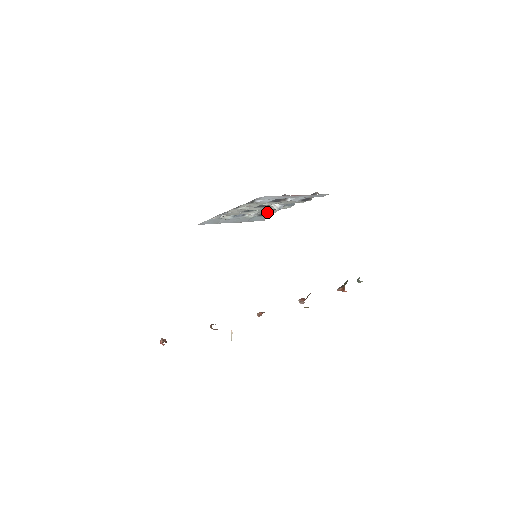
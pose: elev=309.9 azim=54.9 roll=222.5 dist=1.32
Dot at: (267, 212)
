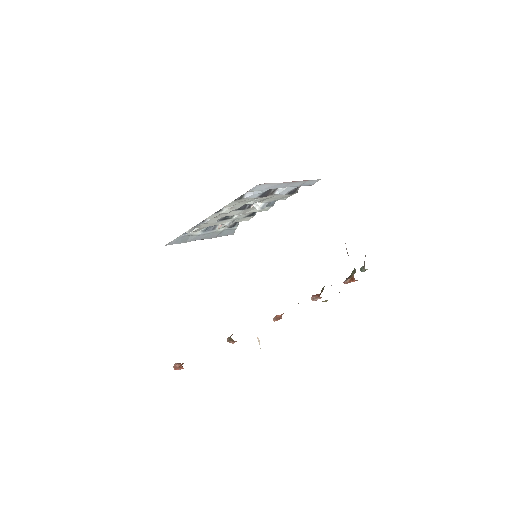
Dot at: (241, 220)
